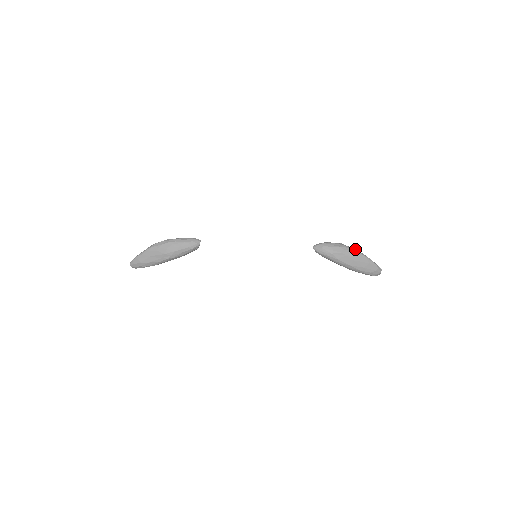
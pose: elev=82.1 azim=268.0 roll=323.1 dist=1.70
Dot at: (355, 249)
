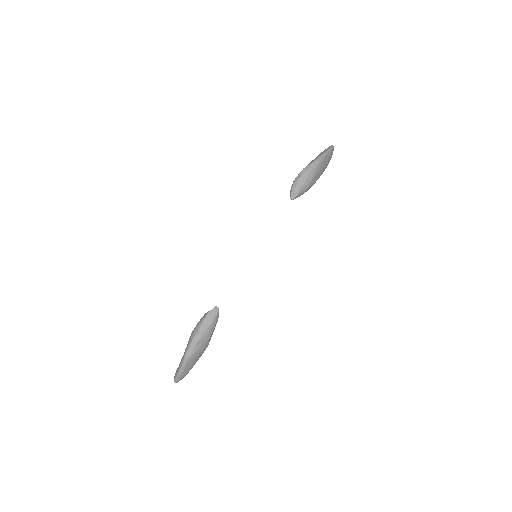
Dot at: (316, 160)
